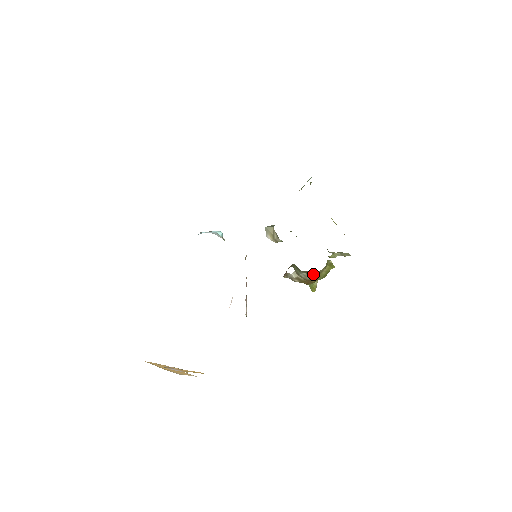
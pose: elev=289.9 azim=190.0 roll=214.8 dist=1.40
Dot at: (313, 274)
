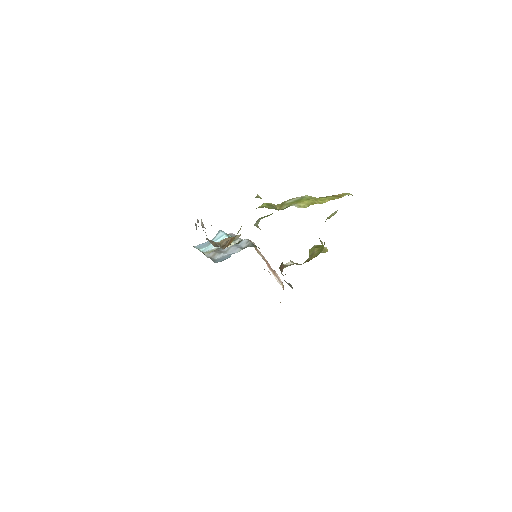
Dot at: occluded
